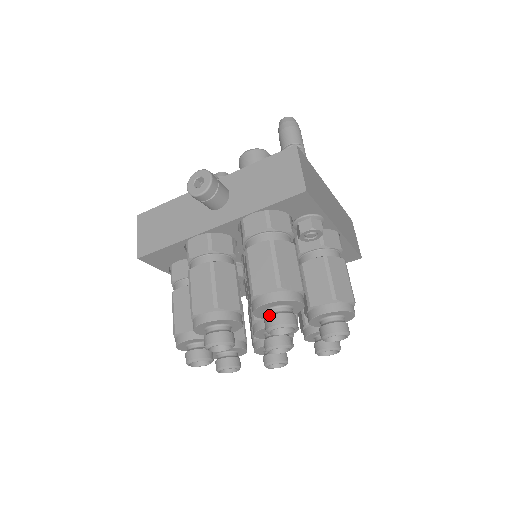
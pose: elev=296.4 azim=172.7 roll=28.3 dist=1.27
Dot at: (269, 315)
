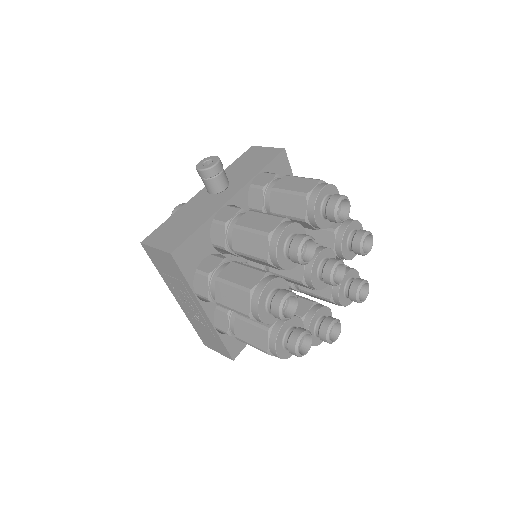
Dot at: (328, 200)
